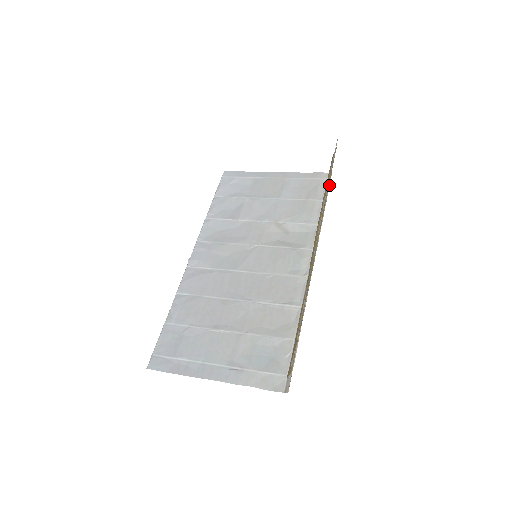
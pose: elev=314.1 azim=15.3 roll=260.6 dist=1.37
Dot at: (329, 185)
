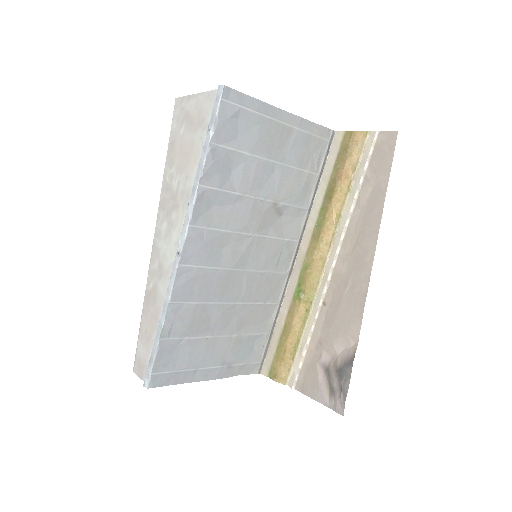
Dot at: (329, 152)
